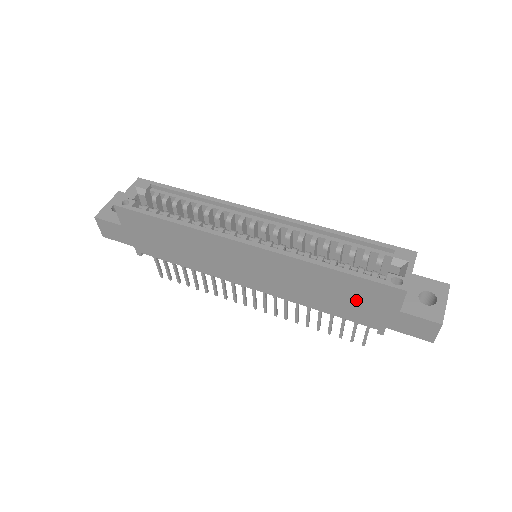
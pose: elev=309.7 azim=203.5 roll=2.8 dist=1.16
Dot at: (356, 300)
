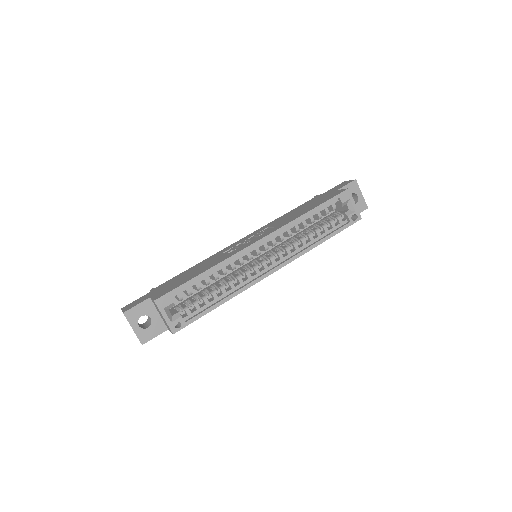
Dot at: occluded
